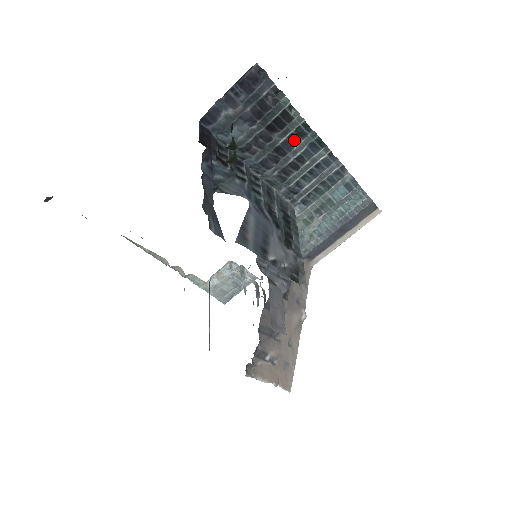
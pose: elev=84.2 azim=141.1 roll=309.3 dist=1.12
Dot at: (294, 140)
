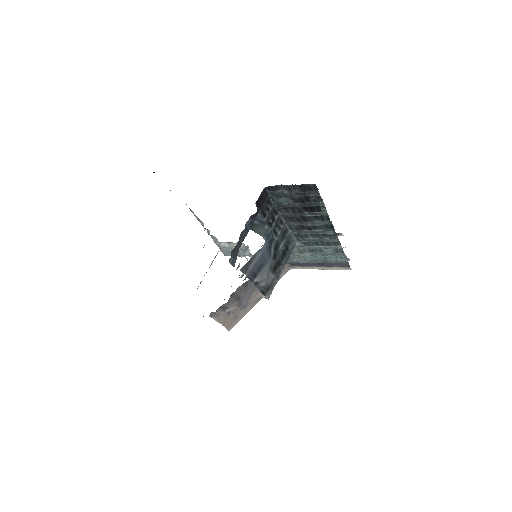
Dot at: (316, 219)
